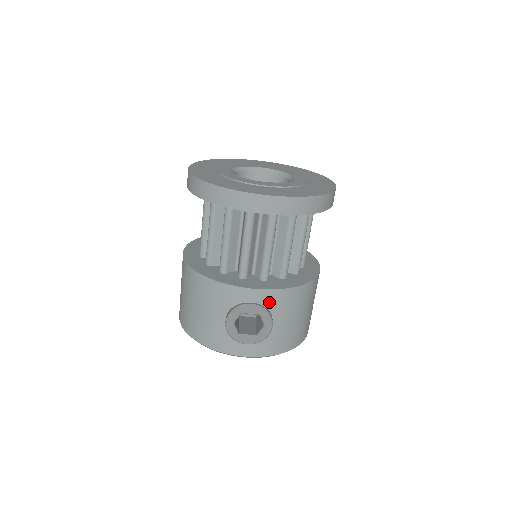
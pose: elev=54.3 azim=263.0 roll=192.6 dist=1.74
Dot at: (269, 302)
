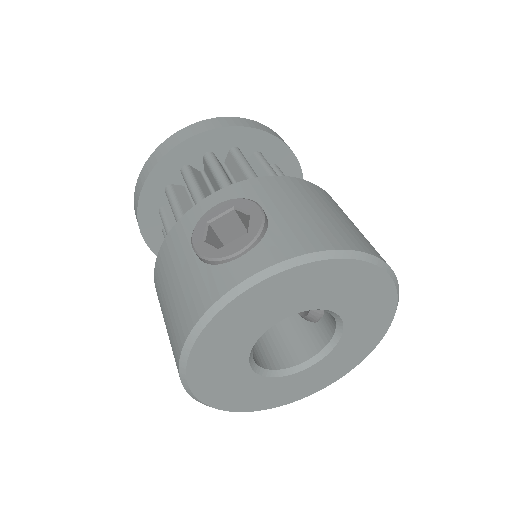
Dot at: (241, 196)
